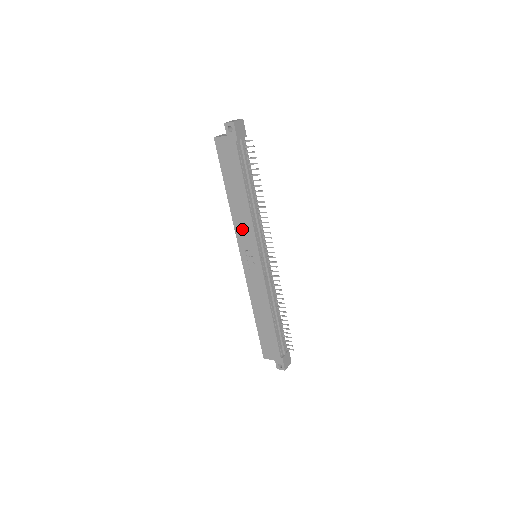
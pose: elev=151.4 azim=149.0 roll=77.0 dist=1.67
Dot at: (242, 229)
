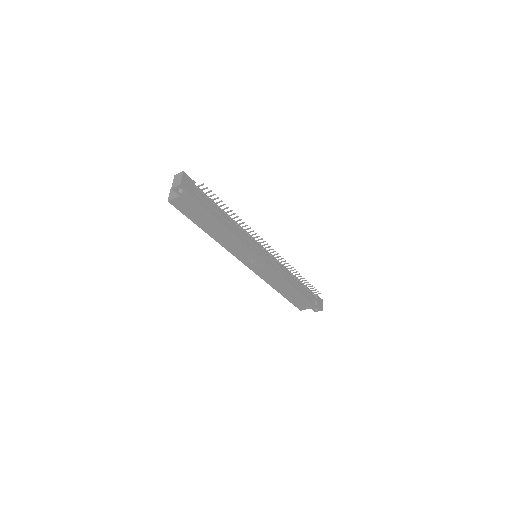
Dot at: (235, 248)
